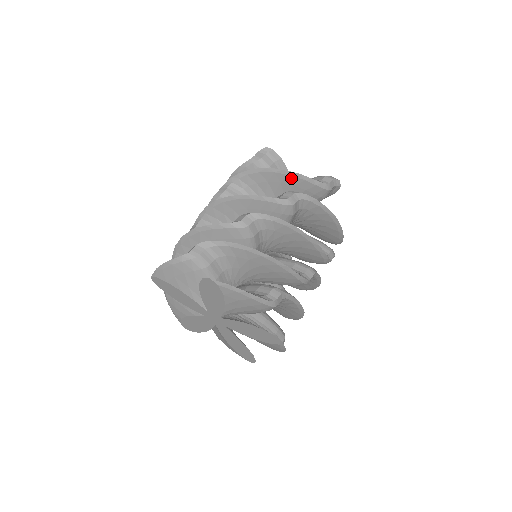
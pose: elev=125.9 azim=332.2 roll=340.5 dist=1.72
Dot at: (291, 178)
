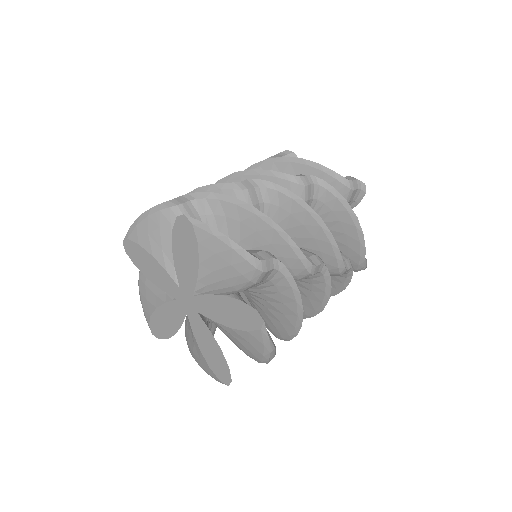
Dot at: (308, 169)
